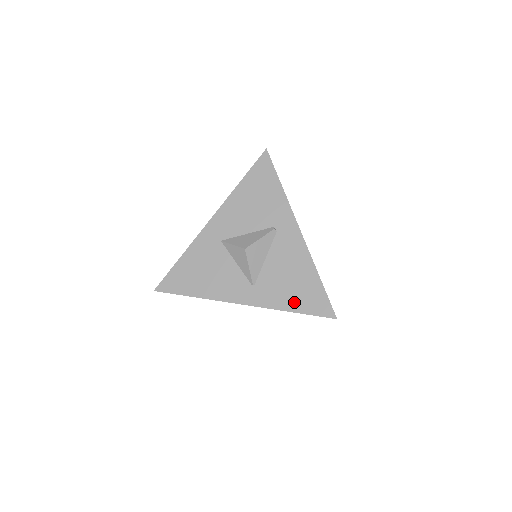
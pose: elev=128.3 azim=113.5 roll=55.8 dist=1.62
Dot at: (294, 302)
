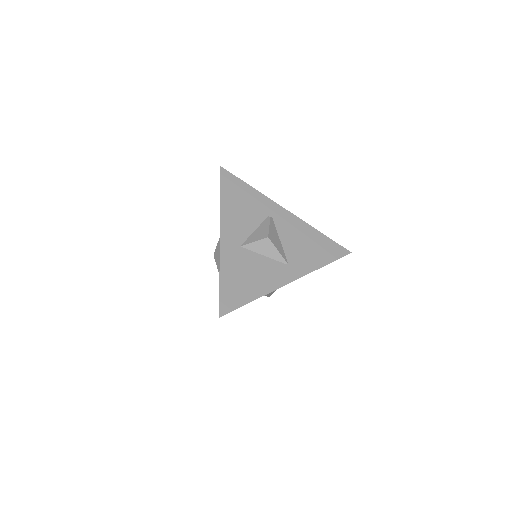
Dot at: (321, 258)
